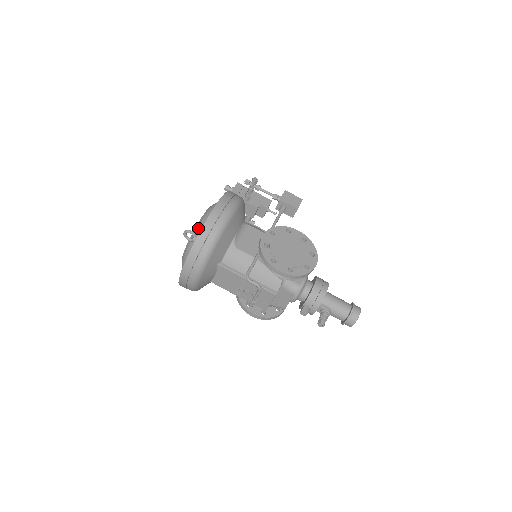
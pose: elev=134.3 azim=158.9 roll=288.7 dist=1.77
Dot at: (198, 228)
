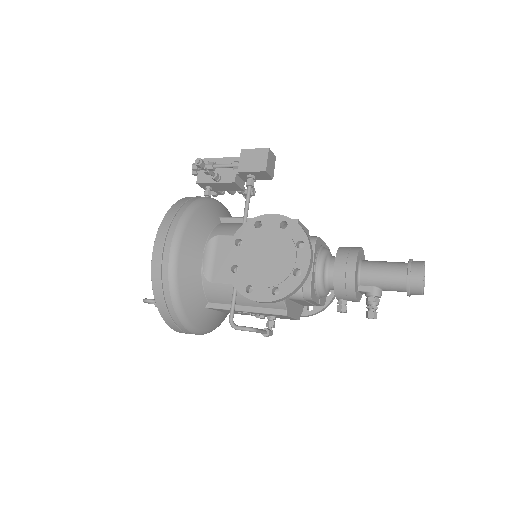
Dot at: occluded
